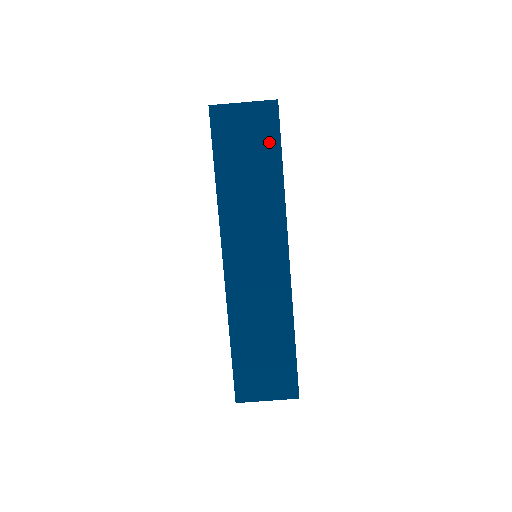
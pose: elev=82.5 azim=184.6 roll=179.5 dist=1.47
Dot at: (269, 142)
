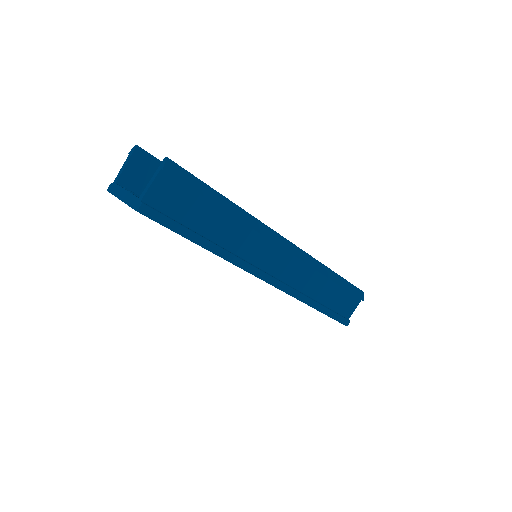
Dot at: occluded
